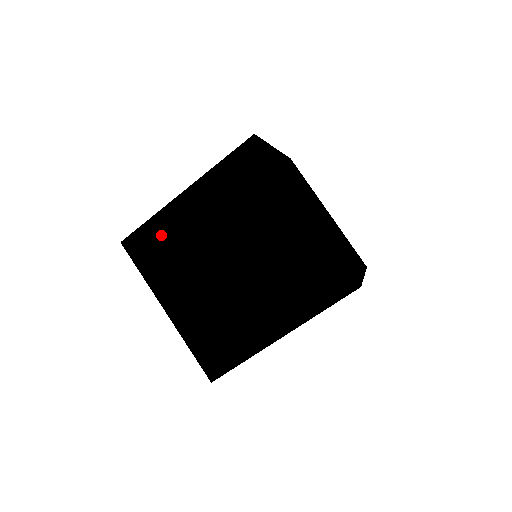
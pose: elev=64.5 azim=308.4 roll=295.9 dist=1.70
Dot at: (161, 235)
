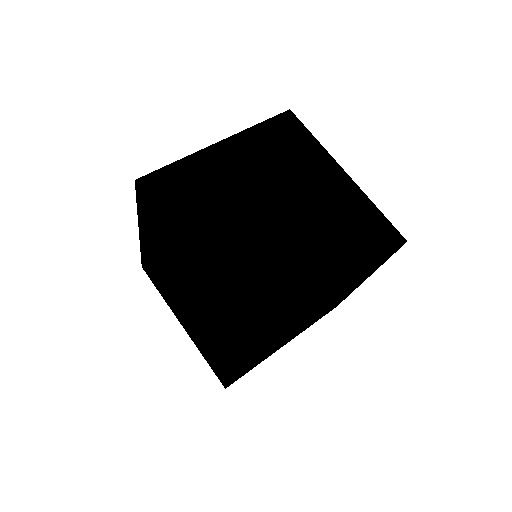
Dot at: (150, 266)
